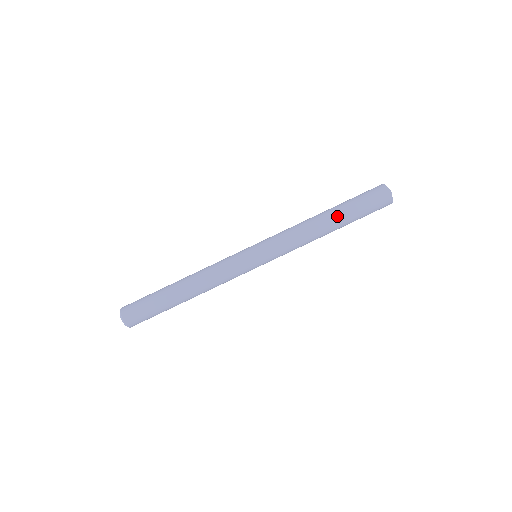
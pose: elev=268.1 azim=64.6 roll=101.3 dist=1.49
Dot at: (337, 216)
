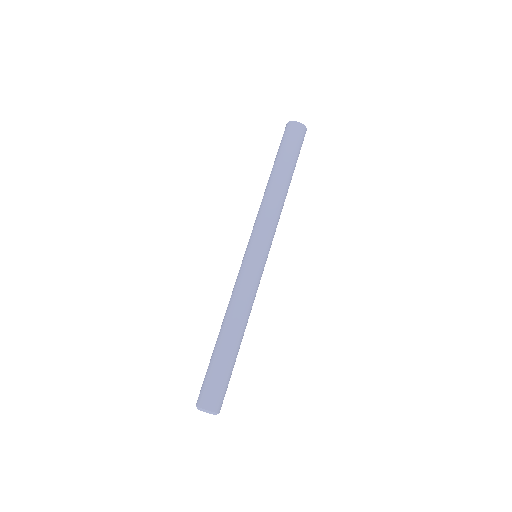
Dot at: (273, 170)
